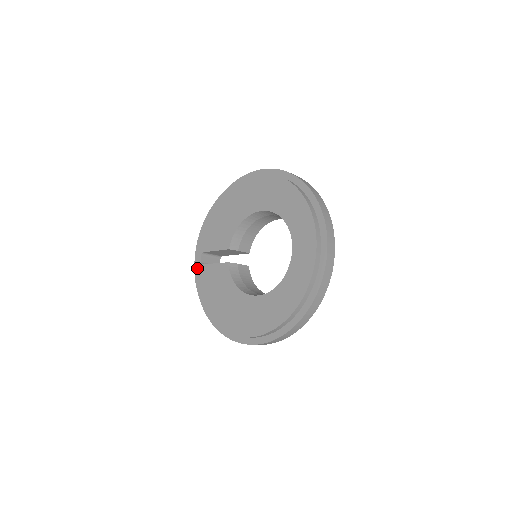
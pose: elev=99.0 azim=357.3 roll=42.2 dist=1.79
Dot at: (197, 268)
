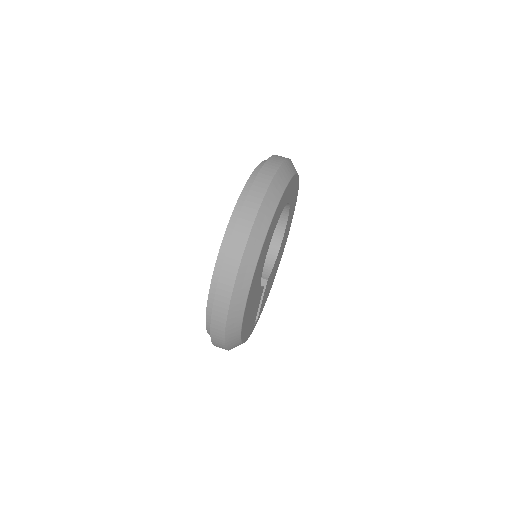
Dot at: occluded
